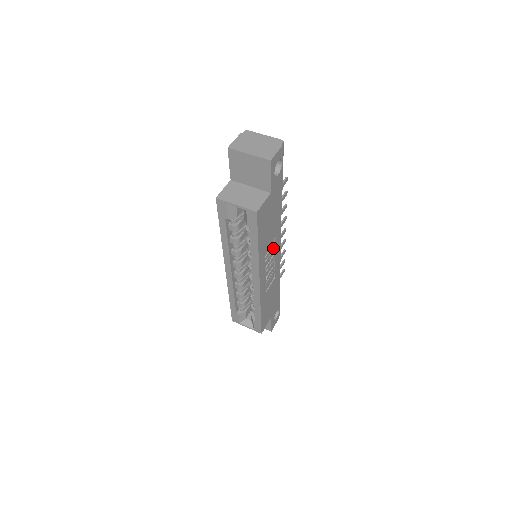
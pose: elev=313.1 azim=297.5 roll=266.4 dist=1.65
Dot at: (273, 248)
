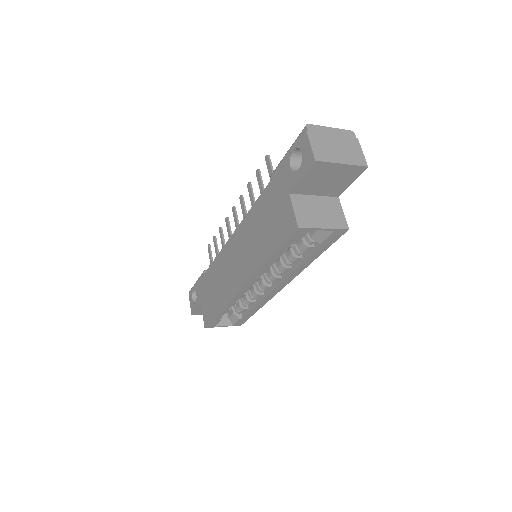
Dot at: occluded
